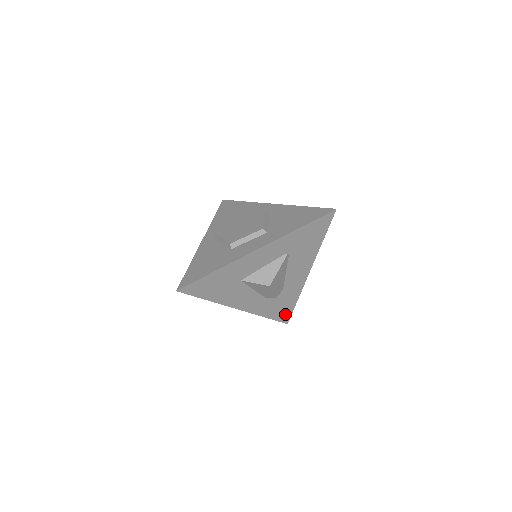
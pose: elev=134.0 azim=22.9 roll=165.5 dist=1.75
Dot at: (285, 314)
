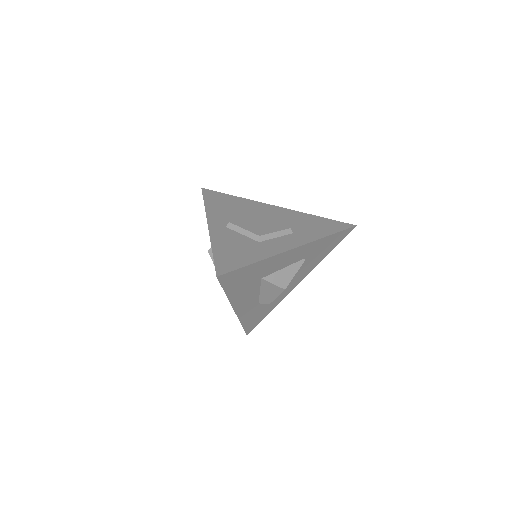
Dot at: (254, 324)
